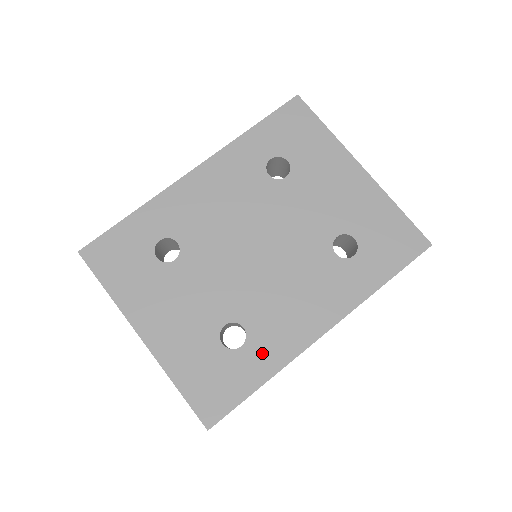
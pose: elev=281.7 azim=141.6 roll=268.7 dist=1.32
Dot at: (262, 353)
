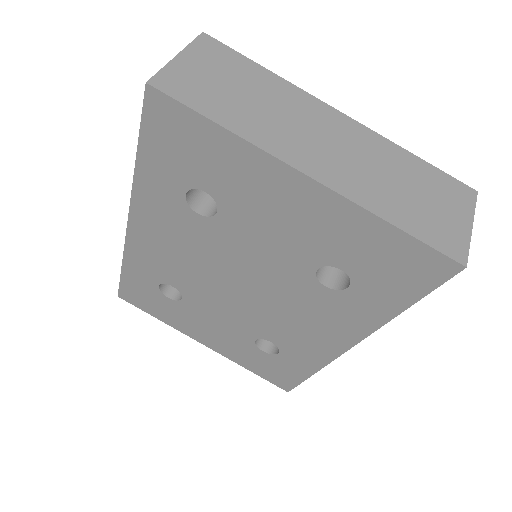
Dot at: (298, 358)
